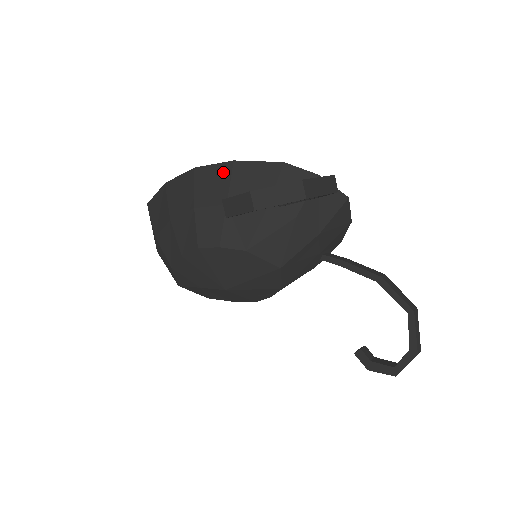
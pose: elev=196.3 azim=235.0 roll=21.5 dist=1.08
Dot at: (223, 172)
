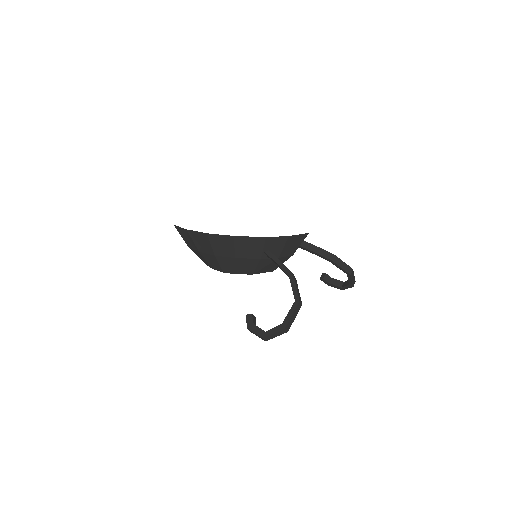
Dot at: (228, 241)
